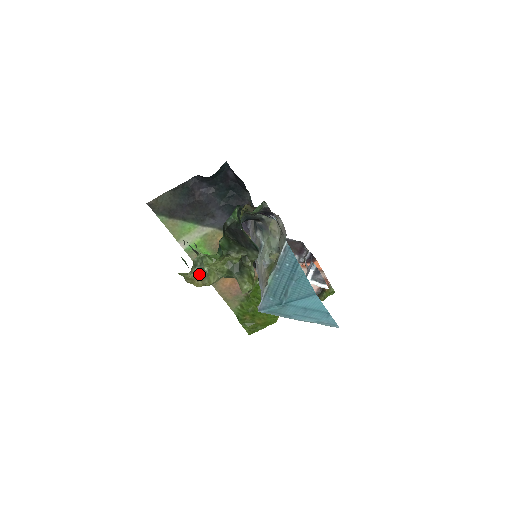
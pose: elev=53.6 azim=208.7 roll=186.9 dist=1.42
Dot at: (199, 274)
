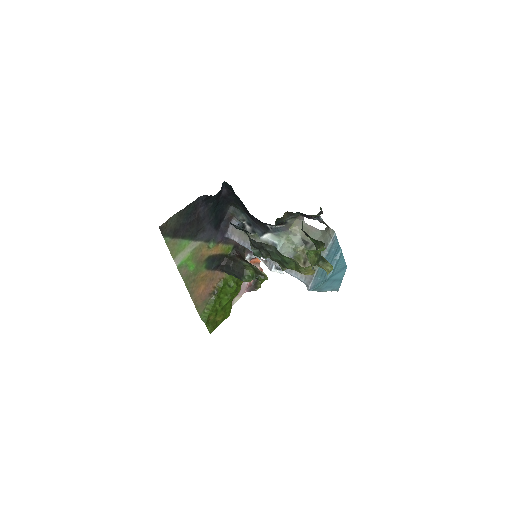
Dot at: occluded
